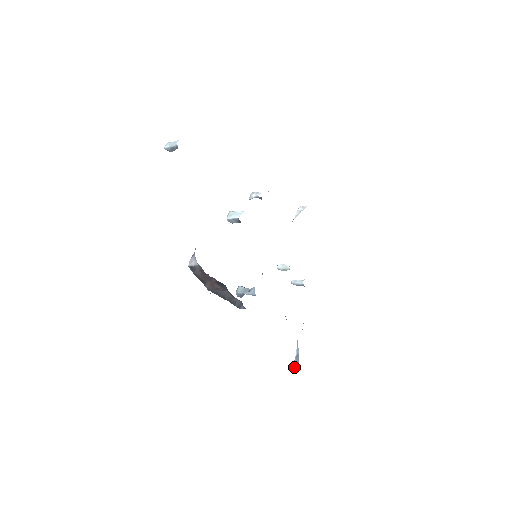
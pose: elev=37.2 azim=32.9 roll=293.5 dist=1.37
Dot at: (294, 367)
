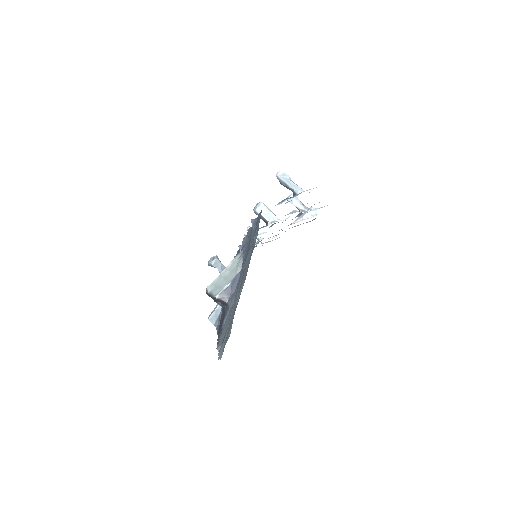
Dot at: (211, 320)
